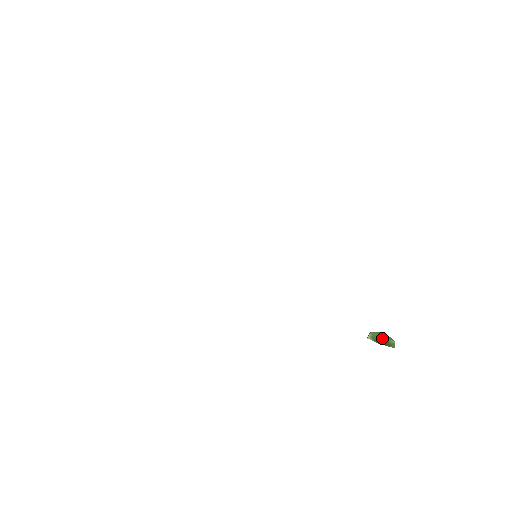
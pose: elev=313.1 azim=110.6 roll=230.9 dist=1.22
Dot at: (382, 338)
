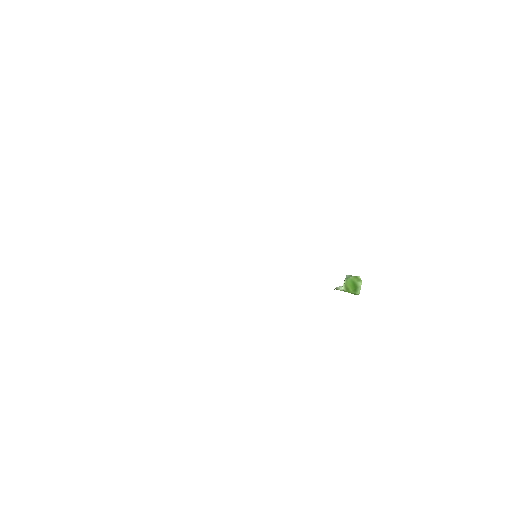
Dot at: (352, 284)
